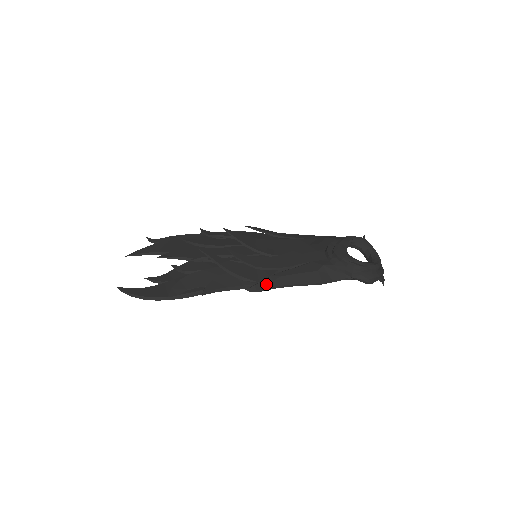
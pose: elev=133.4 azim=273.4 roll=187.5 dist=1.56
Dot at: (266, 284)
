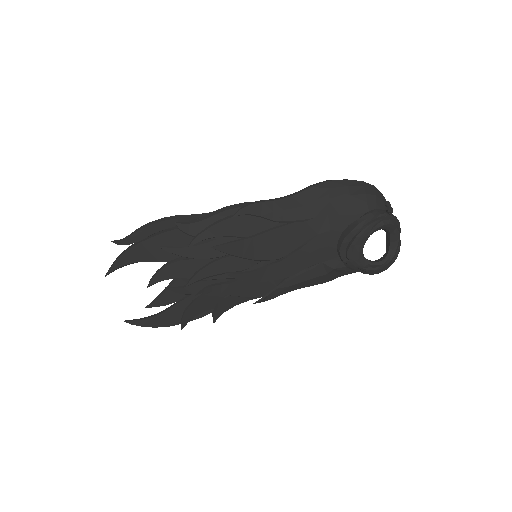
Dot at: (273, 296)
